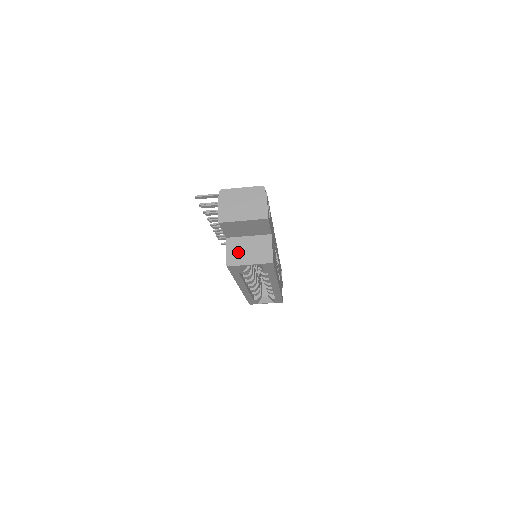
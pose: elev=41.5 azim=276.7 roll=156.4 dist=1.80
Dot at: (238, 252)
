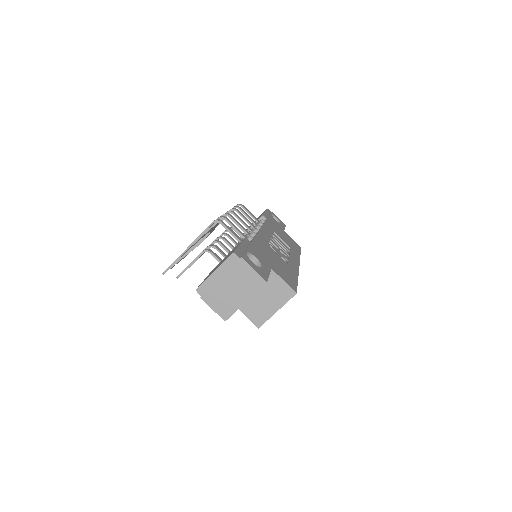
Dot at: (257, 309)
